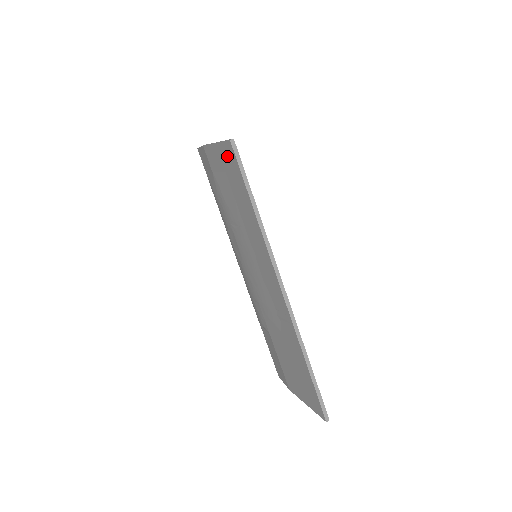
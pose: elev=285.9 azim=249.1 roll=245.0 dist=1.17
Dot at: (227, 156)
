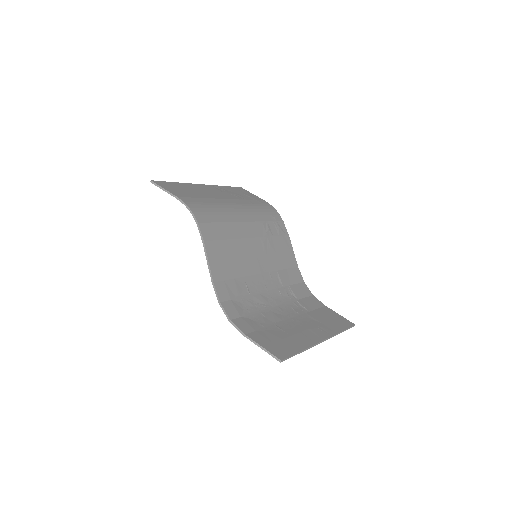
Dot at: (276, 354)
